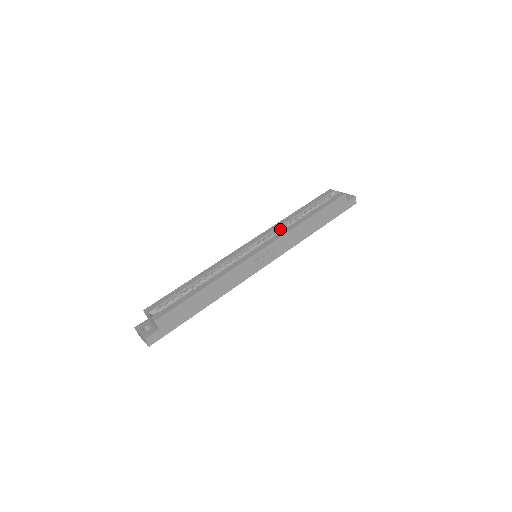
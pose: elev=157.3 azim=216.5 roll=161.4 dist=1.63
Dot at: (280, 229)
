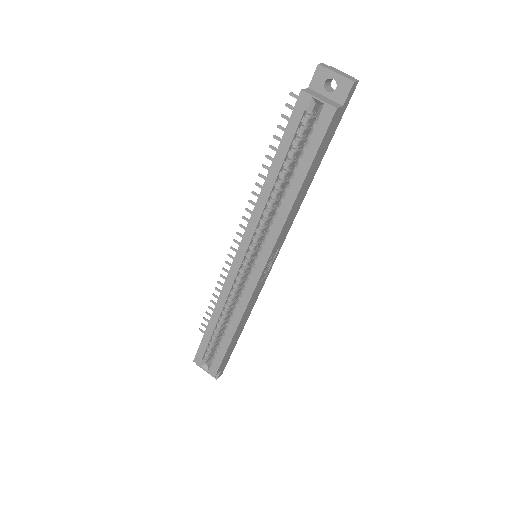
Dot at: (265, 216)
